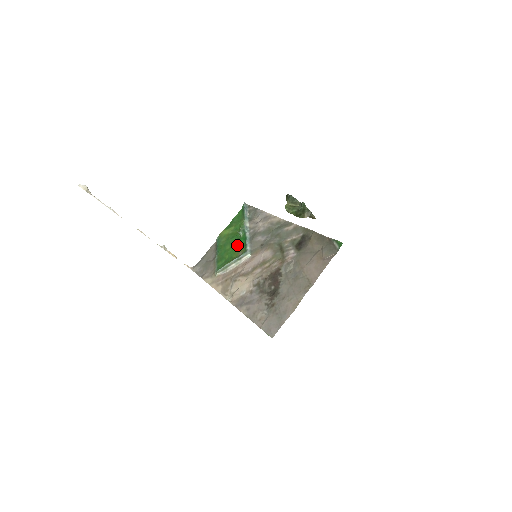
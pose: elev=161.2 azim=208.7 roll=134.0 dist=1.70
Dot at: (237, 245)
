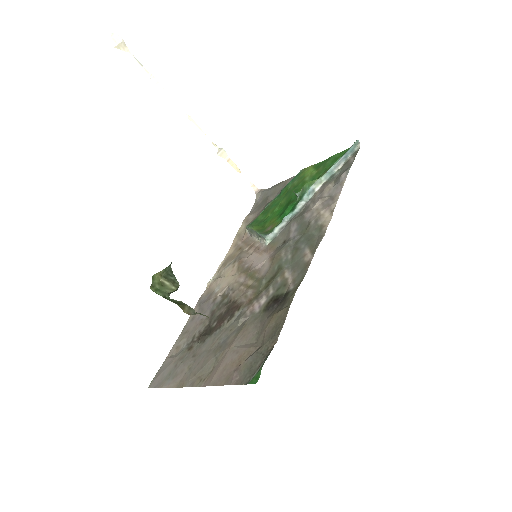
Dot at: (283, 210)
